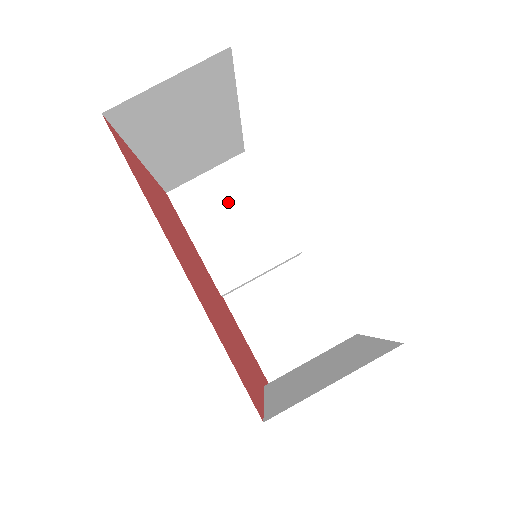
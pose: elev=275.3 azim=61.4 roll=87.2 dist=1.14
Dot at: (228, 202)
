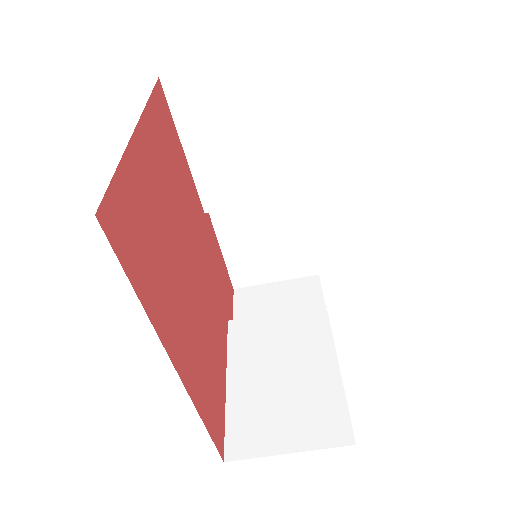
Dot at: (240, 114)
